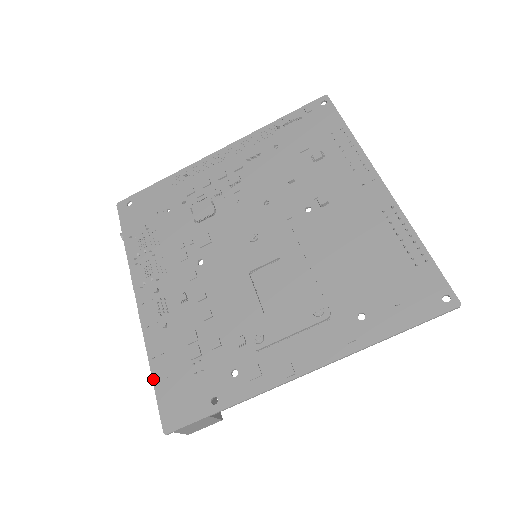
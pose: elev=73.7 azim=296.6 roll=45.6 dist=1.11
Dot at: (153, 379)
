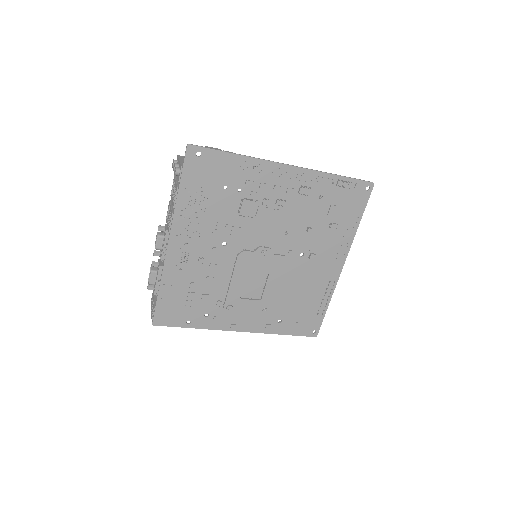
Dot at: (158, 296)
